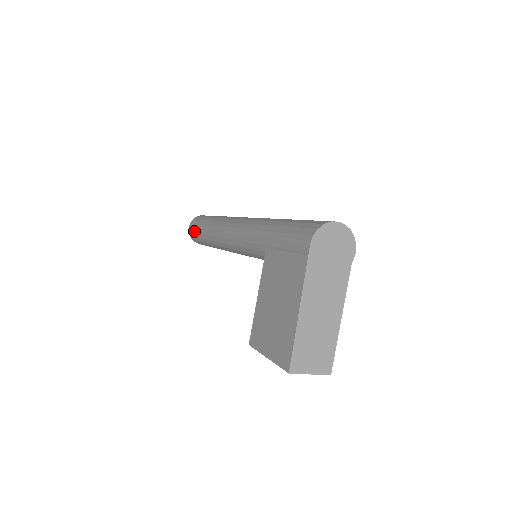
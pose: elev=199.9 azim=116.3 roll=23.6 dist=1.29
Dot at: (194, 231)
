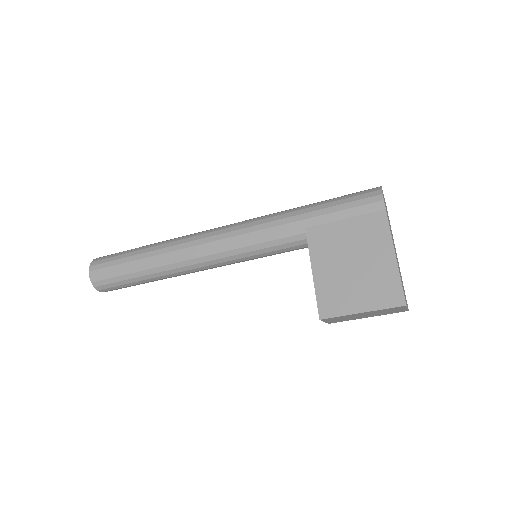
Dot at: (110, 270)
